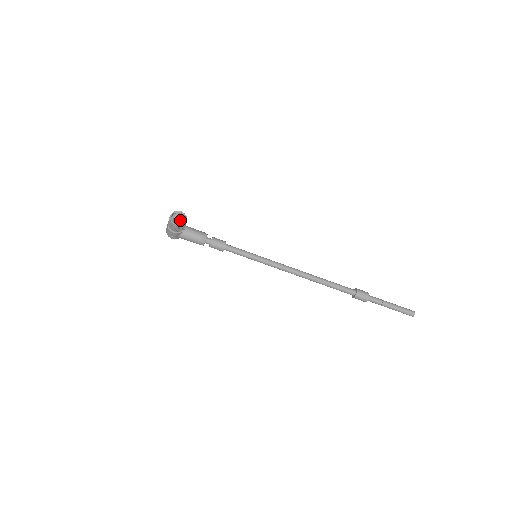
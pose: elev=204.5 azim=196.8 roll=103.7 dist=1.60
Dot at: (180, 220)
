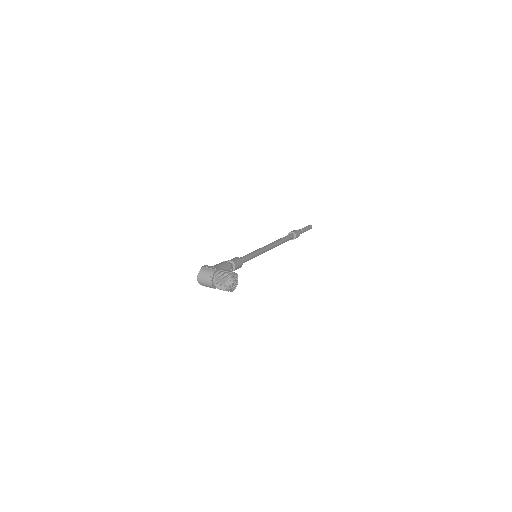
Dot at: (235, 284)
